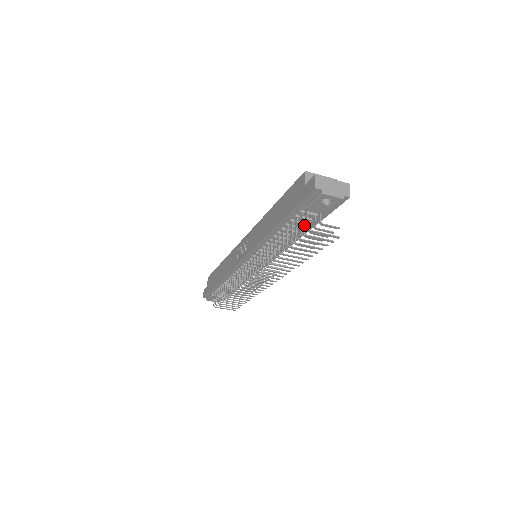
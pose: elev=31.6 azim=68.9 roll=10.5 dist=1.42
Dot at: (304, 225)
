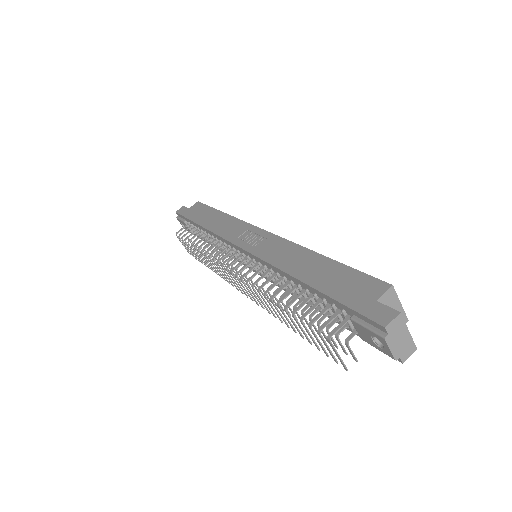
Dot at: (329, 312)
